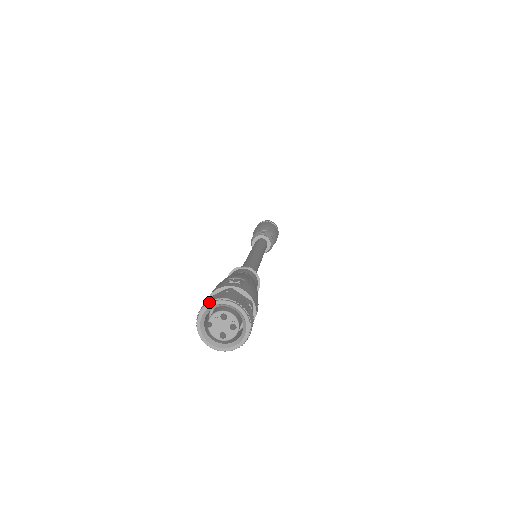
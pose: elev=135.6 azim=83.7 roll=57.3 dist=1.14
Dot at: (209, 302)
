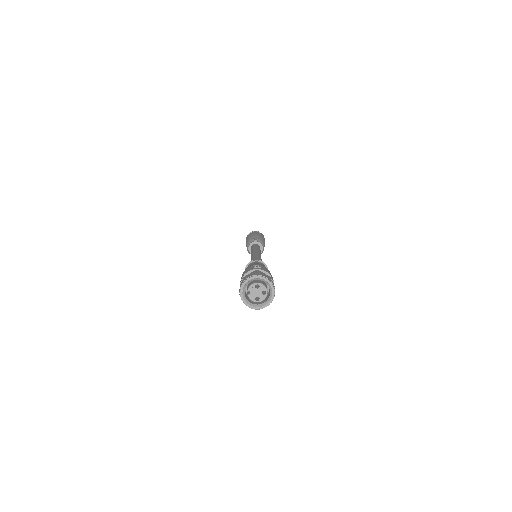
Dot at: (247, 278)
